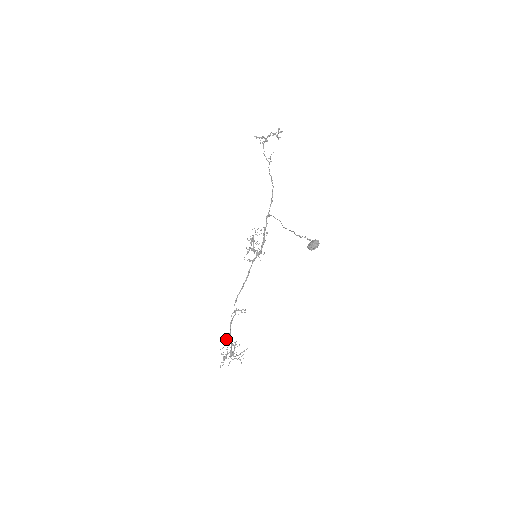
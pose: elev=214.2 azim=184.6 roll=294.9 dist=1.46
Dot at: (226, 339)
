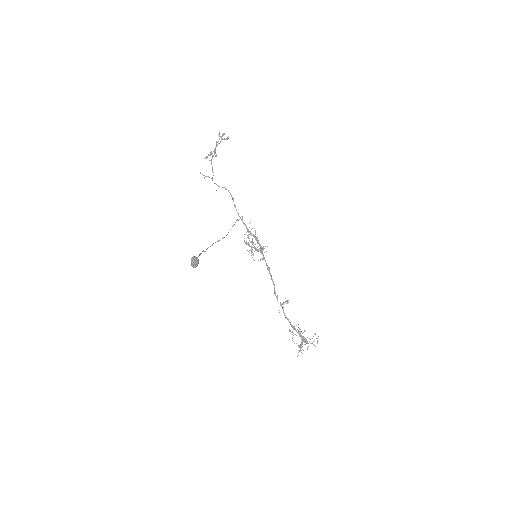
Dot at: (289, 331)
